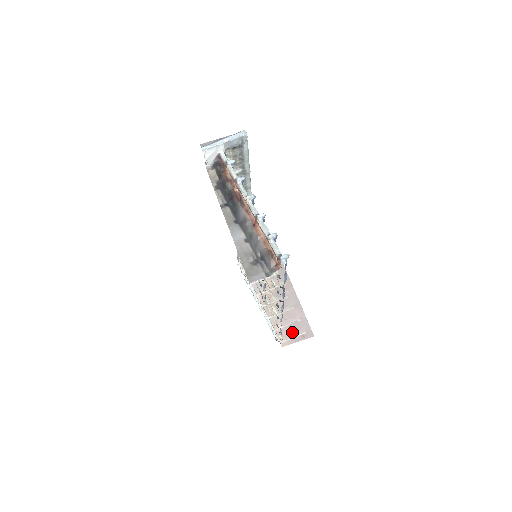
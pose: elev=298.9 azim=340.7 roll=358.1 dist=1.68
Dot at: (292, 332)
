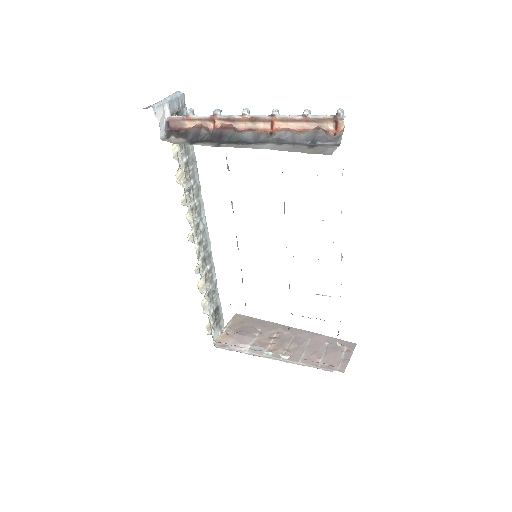
Dot at: (335, 355)
